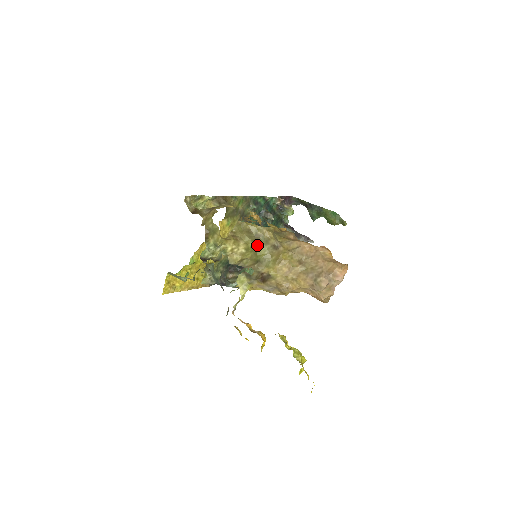
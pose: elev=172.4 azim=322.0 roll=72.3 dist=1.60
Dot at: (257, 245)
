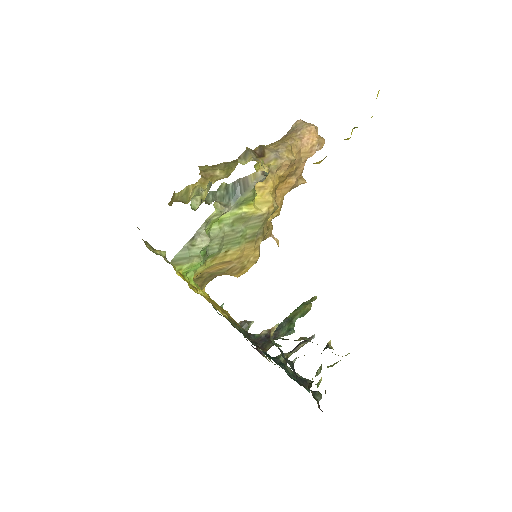
Dot at: (231, 163)
